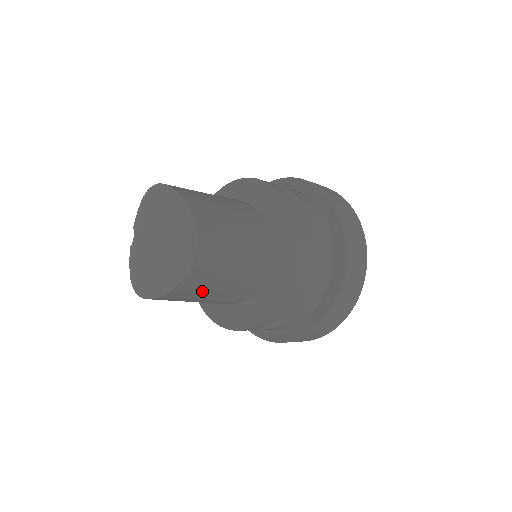
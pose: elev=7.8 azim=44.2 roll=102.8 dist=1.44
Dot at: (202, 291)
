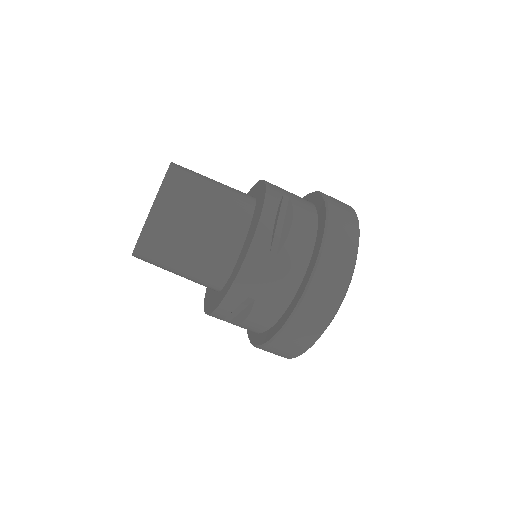
Dot at: (190, 201)
